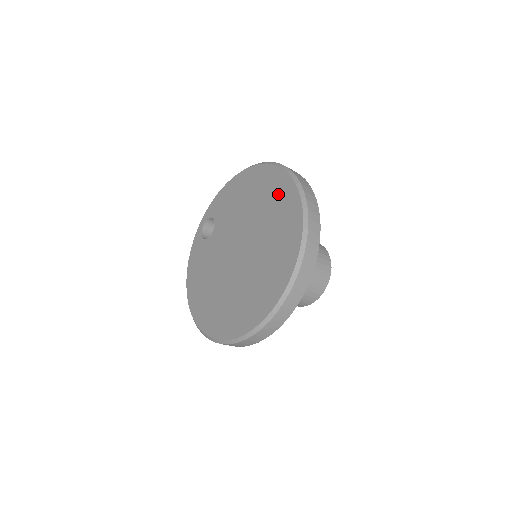
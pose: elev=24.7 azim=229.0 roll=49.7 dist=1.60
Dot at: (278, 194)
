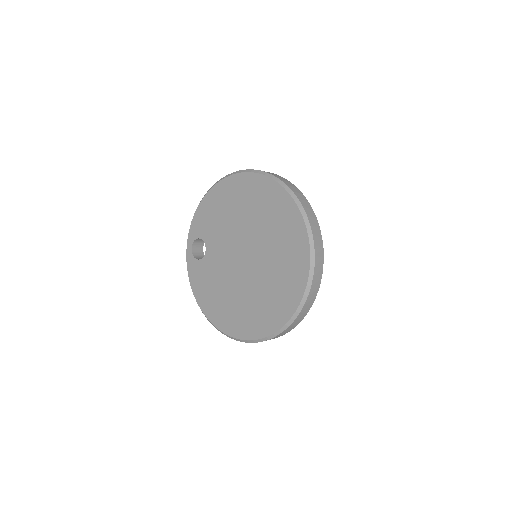
Dot at: (263, 196)
